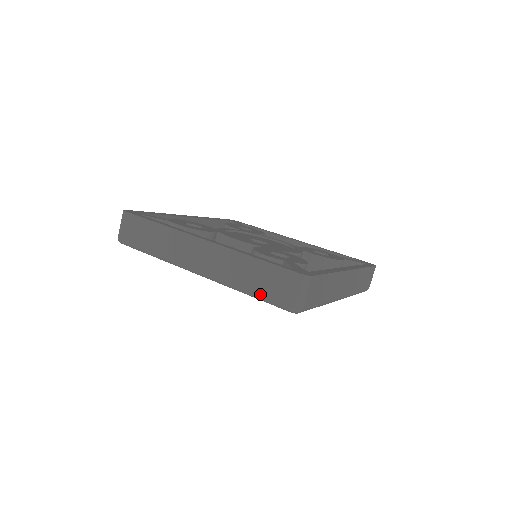
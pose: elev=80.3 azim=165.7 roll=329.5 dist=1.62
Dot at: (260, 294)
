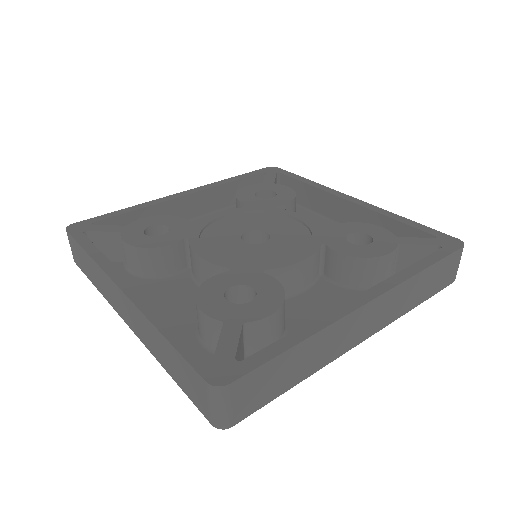
Dot at: (180, 387)
